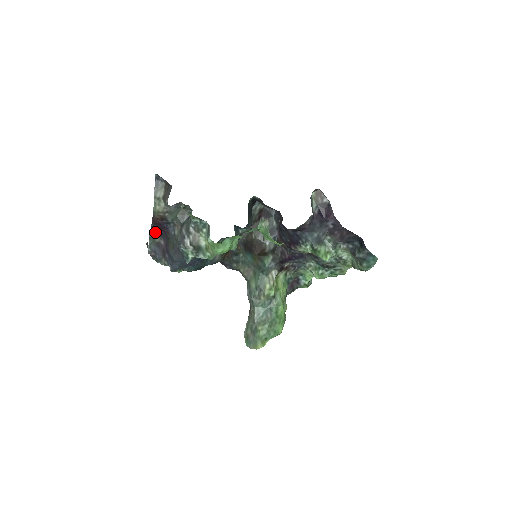
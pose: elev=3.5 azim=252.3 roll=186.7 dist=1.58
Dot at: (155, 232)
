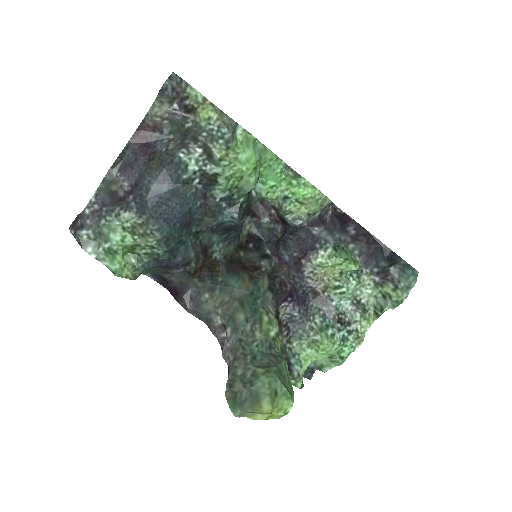
Dot at: (119, 171)
